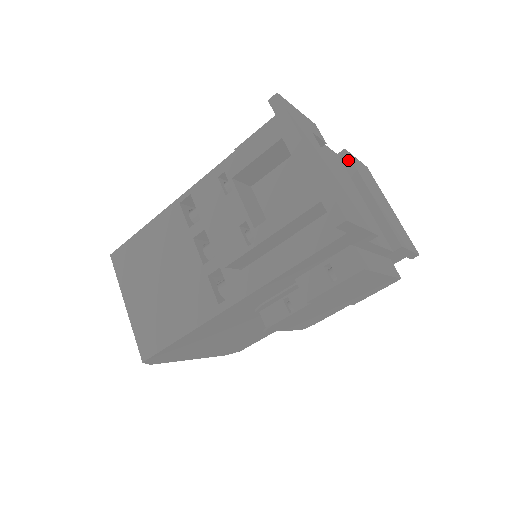
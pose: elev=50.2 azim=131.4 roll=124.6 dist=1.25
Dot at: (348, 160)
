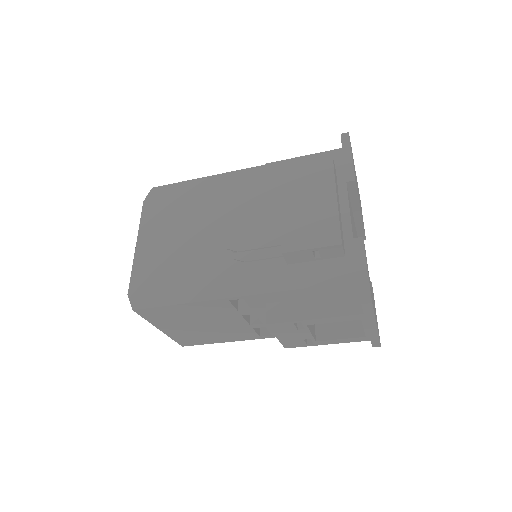
Dot at: (354, 189)
